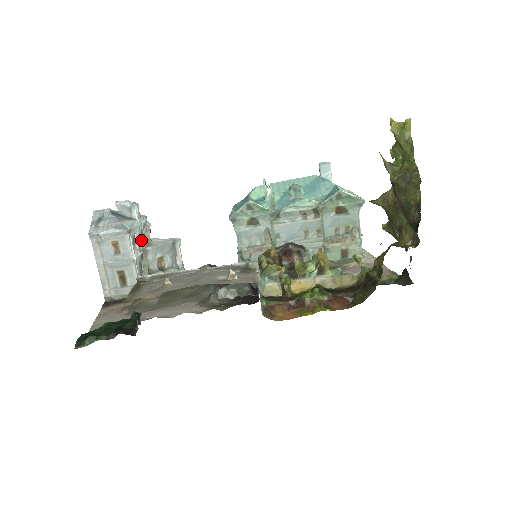
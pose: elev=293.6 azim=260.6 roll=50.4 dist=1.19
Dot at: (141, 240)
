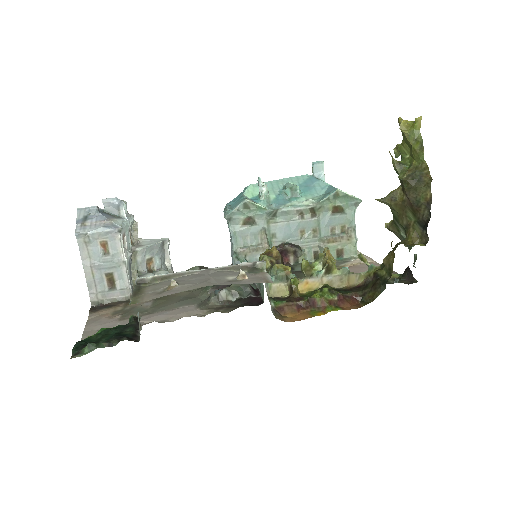
Dot at: (129, 240)
